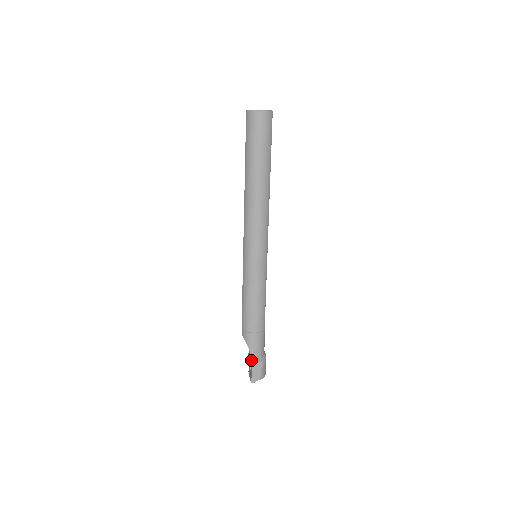
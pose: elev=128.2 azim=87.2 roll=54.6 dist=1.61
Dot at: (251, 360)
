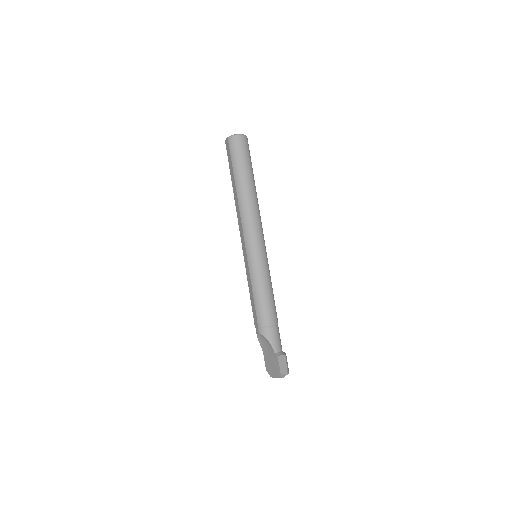
Dot at: (276, 355)
